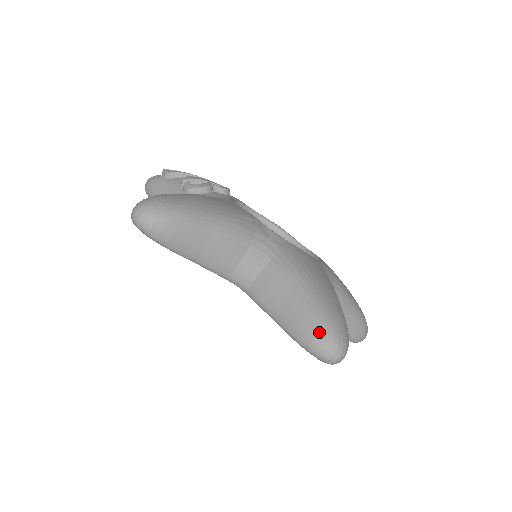
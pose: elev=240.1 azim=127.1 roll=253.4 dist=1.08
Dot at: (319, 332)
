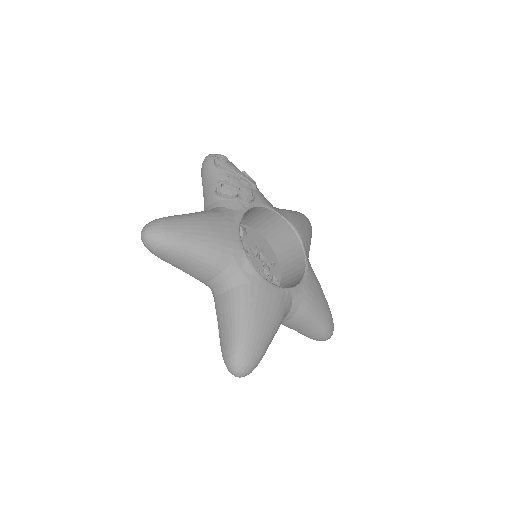
Dot at: (231, 357)
